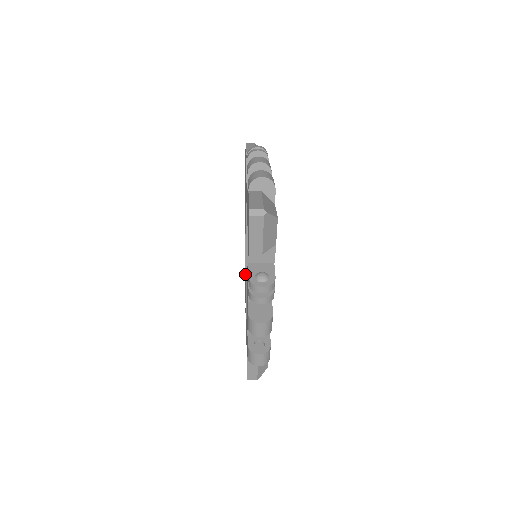
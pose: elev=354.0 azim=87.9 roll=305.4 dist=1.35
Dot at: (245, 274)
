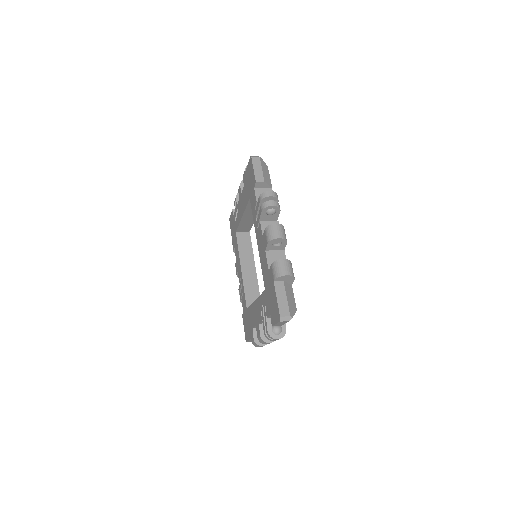
Dot at: (236, 237)
